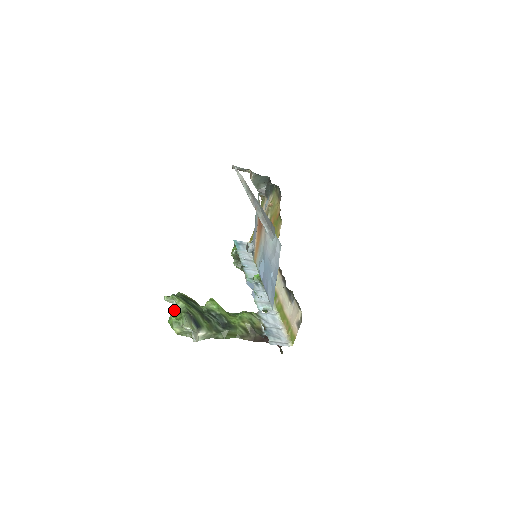
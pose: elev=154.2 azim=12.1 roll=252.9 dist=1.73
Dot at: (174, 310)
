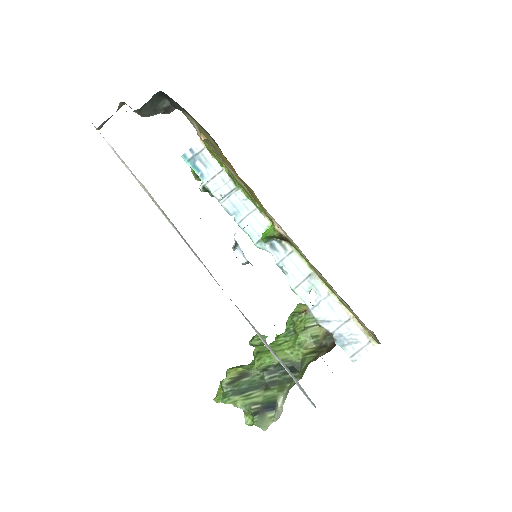
Dot at: occluded
